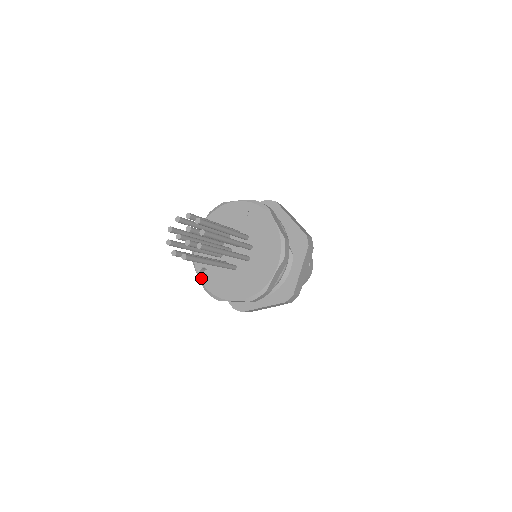
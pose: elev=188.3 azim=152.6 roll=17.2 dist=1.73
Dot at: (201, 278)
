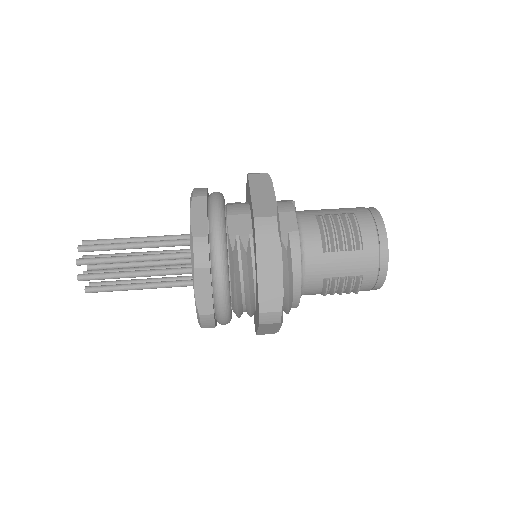
Dot at: occluded
